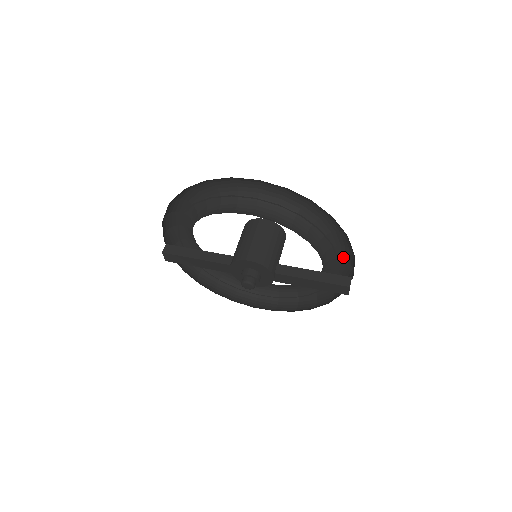
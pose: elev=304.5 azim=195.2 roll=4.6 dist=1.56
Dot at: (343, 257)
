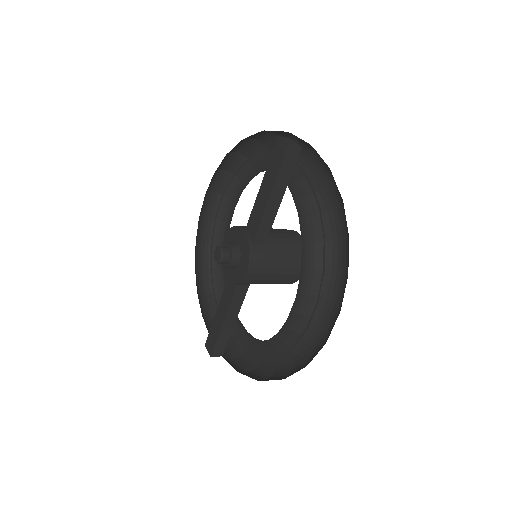
Dot at: (311, 160)
